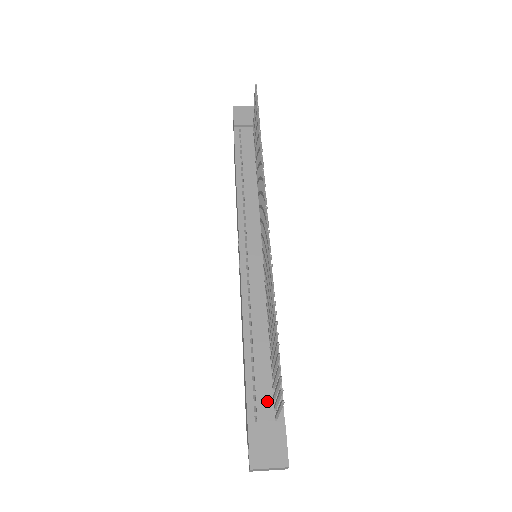
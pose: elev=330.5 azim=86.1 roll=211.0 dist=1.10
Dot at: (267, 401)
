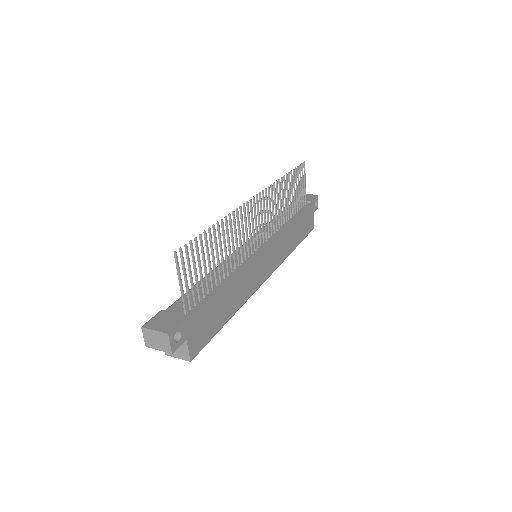
Dot at: occluded
